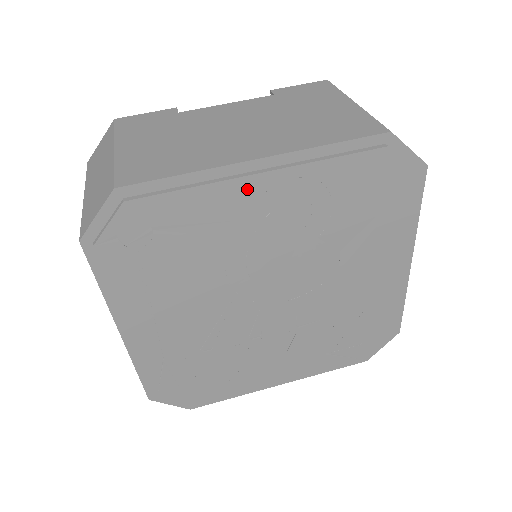
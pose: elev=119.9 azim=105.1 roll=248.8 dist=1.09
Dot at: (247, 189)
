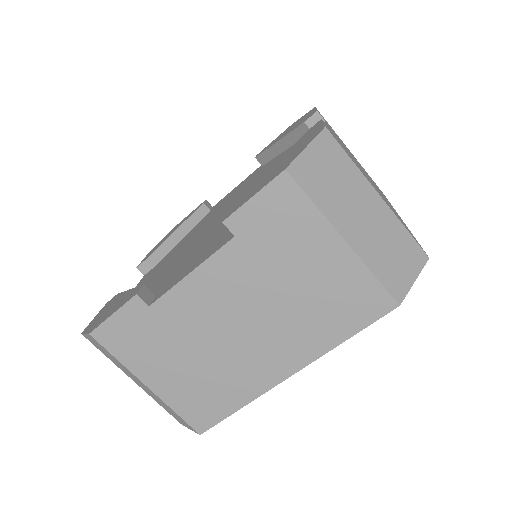
Dot at: occluded
